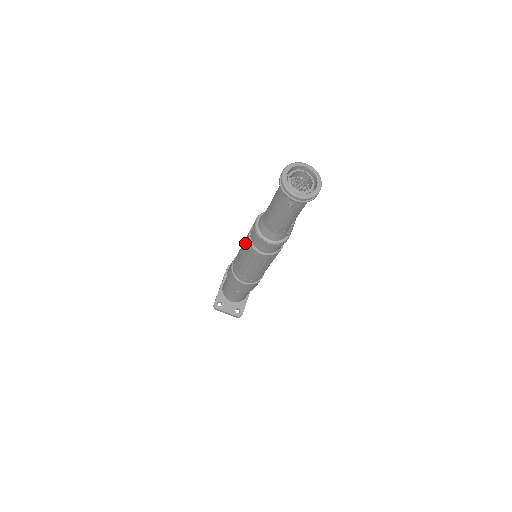
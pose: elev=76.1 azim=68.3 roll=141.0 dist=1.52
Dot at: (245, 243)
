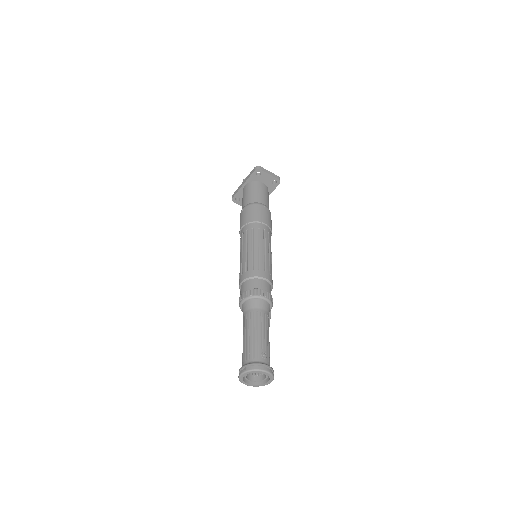
Dot at: (240, 273)
